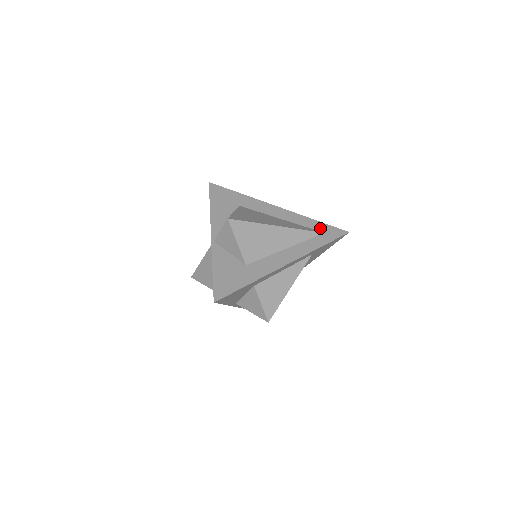
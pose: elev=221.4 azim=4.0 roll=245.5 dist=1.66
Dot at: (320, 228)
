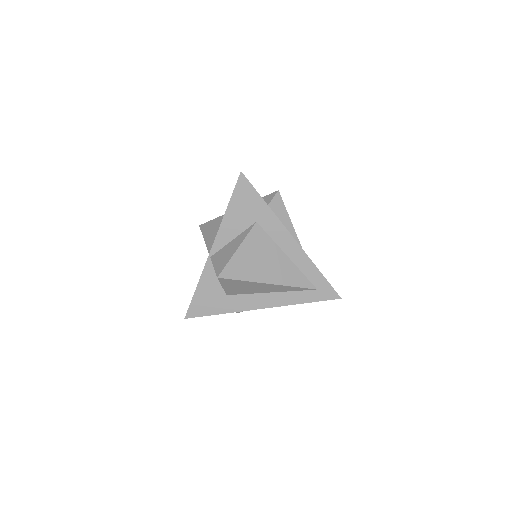
Dot at: (317, 283)
